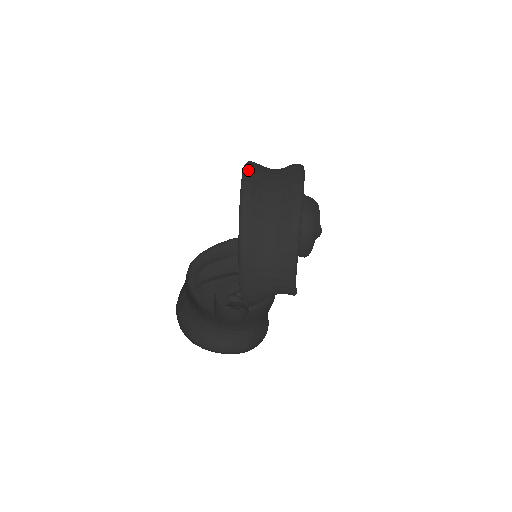
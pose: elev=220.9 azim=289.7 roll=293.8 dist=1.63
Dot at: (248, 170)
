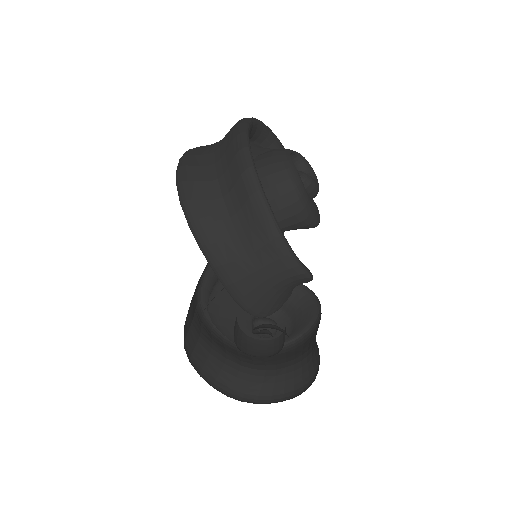
Dot at: (183, 155)
